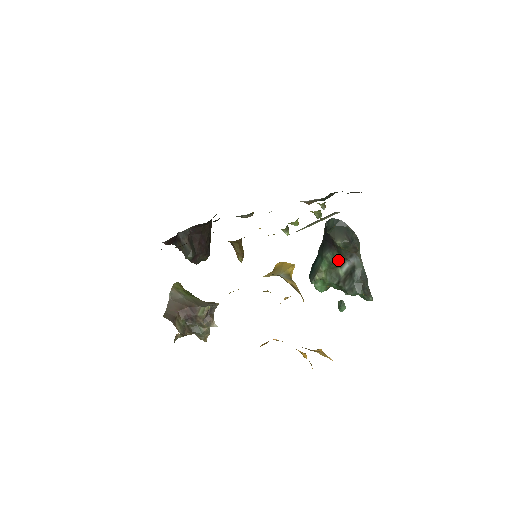
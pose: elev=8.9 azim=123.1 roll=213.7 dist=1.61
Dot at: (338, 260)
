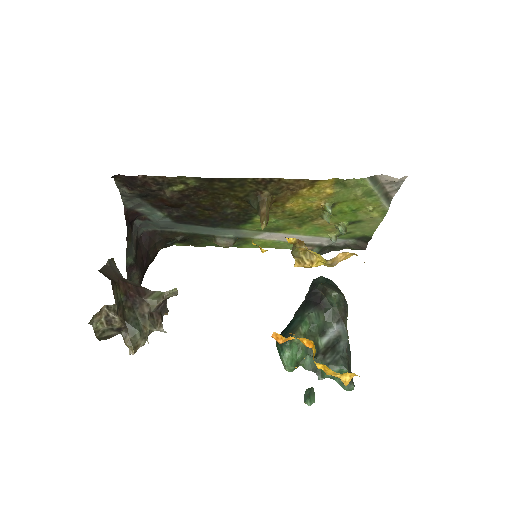
Dot at: (321, 324)
